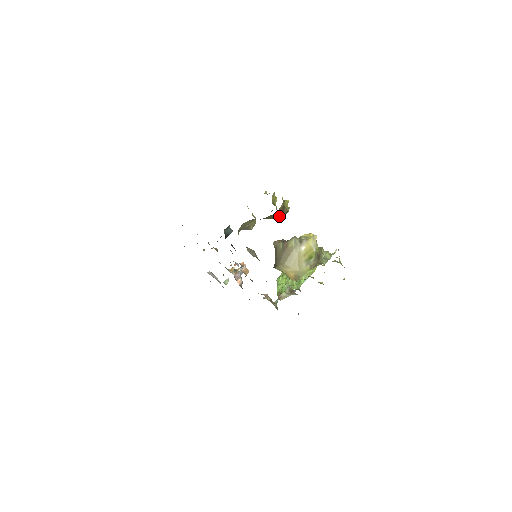
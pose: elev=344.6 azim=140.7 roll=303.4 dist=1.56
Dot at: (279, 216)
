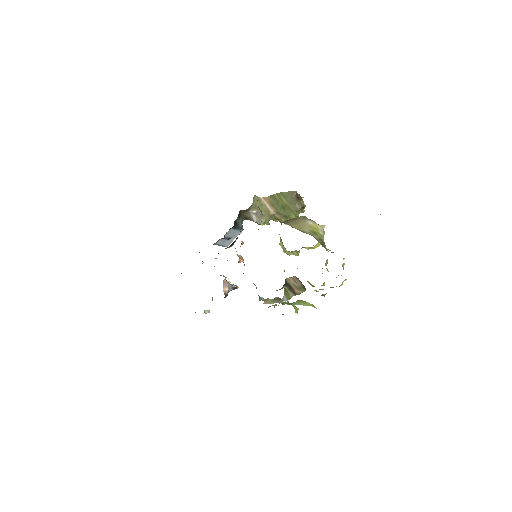
Dot at: (295, 203)
